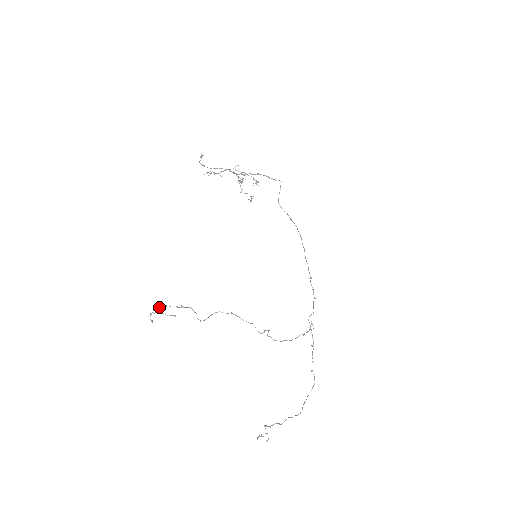
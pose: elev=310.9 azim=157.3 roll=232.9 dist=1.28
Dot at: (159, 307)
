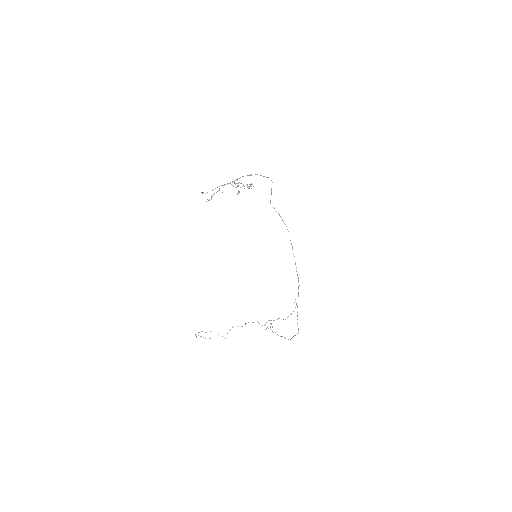
Dot at: (199, 332)
